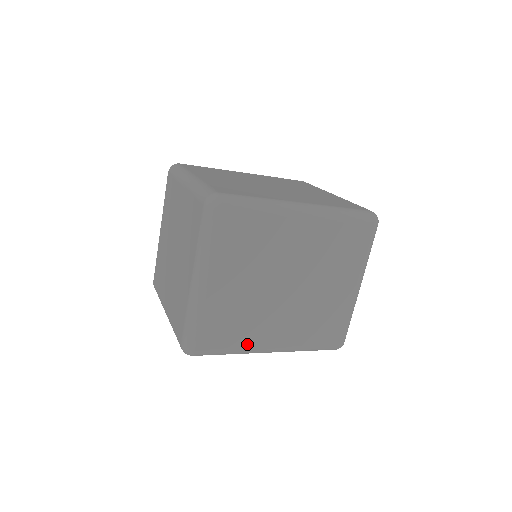
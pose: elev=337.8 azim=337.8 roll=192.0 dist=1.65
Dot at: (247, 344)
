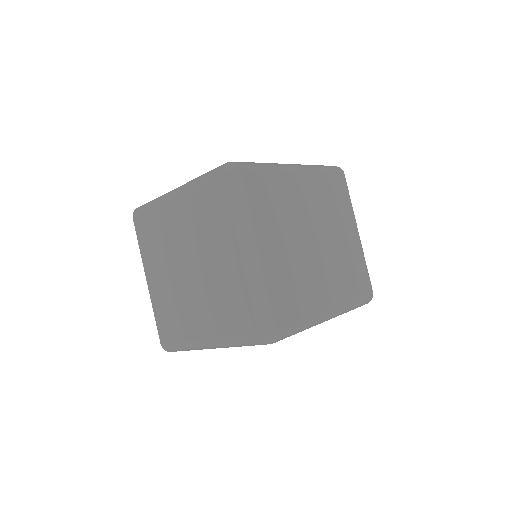
Dot at: (313, 311)
